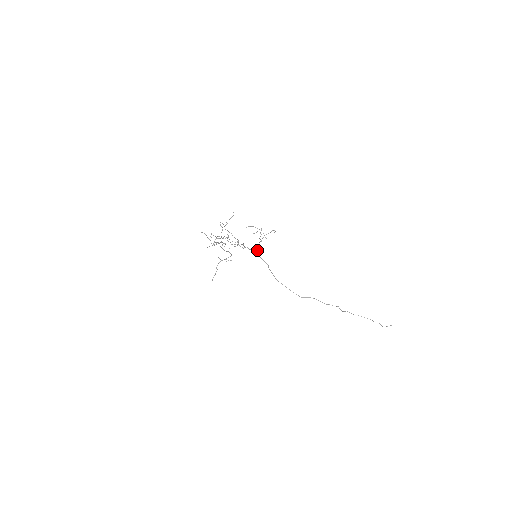
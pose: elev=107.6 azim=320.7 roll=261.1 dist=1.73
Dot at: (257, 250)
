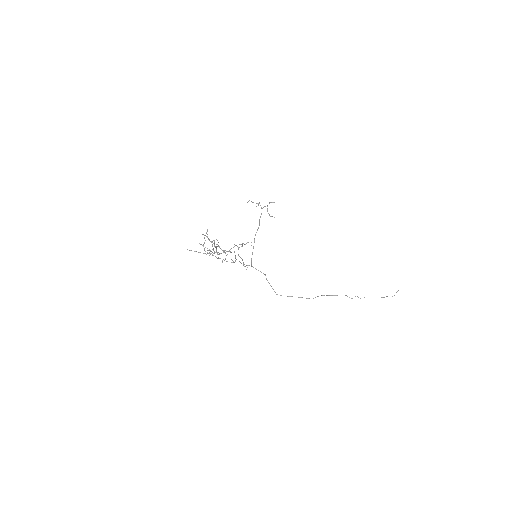
Dot at: (252, 252)
